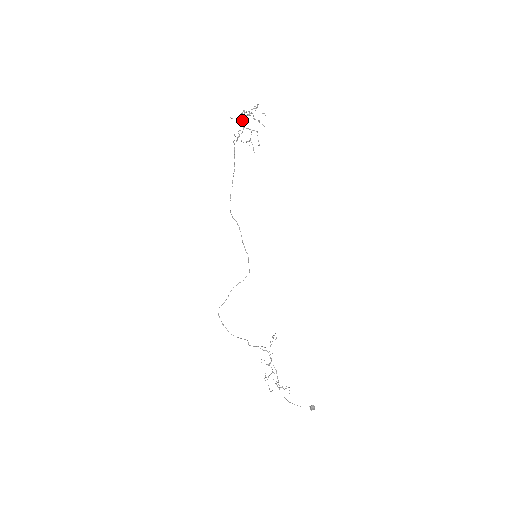
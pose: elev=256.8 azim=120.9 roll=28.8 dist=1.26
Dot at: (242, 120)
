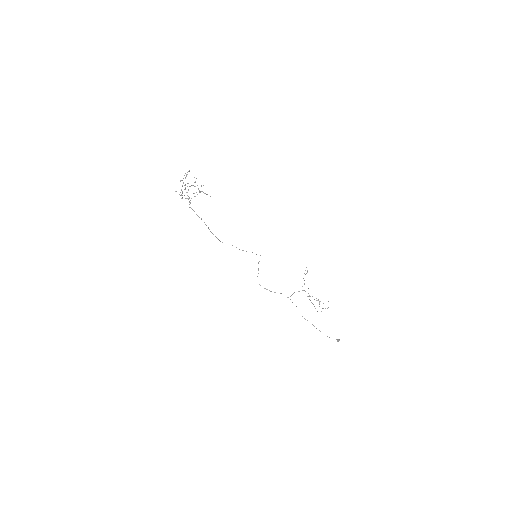
Dot at: occluded
